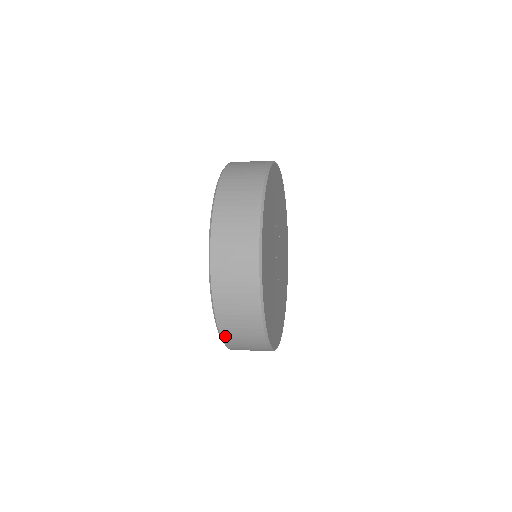
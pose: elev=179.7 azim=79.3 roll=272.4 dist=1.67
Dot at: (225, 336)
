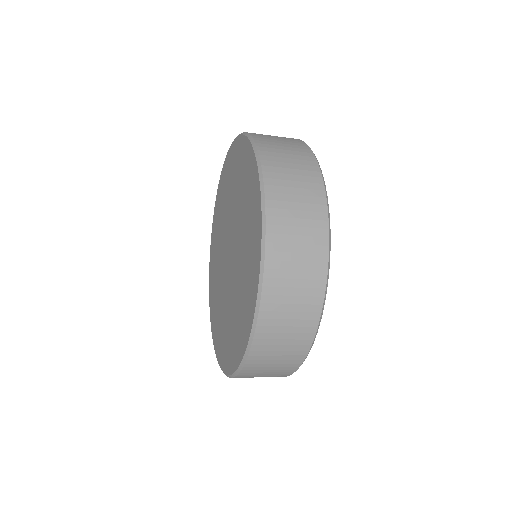
Dot at: (270, 273)
